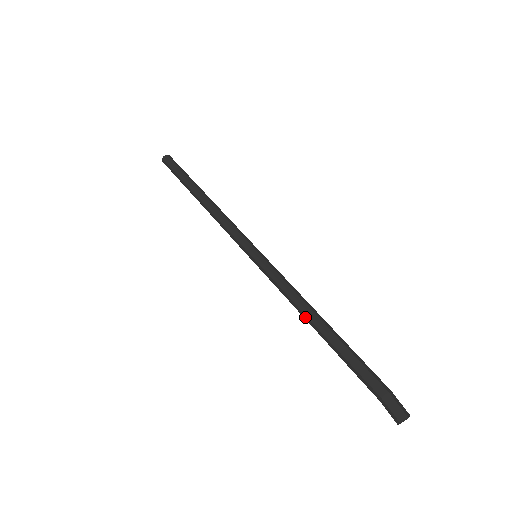
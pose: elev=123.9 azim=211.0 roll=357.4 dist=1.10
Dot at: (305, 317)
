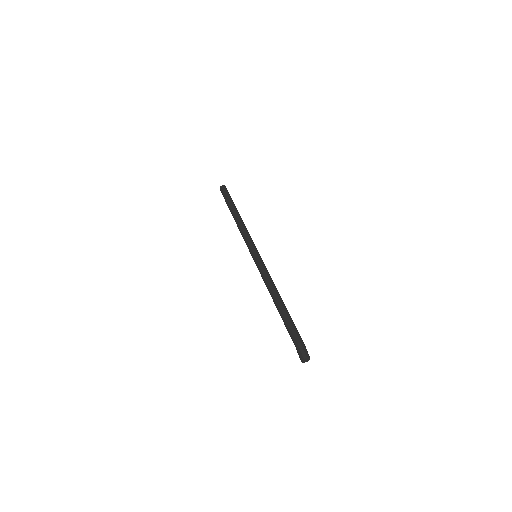
Dot at: (271, 295)
